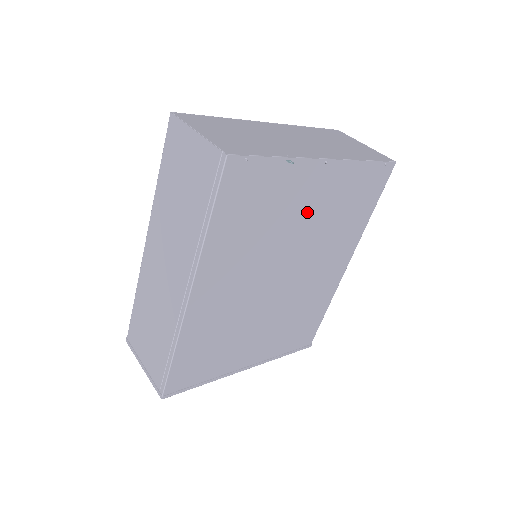
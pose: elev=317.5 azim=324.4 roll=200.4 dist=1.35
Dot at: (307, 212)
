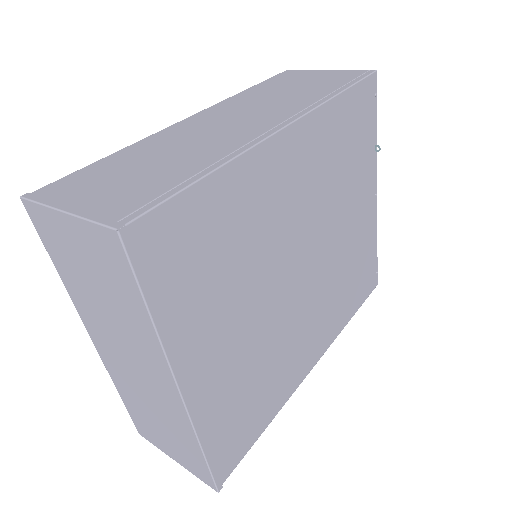
Dot at: (350, 222)
